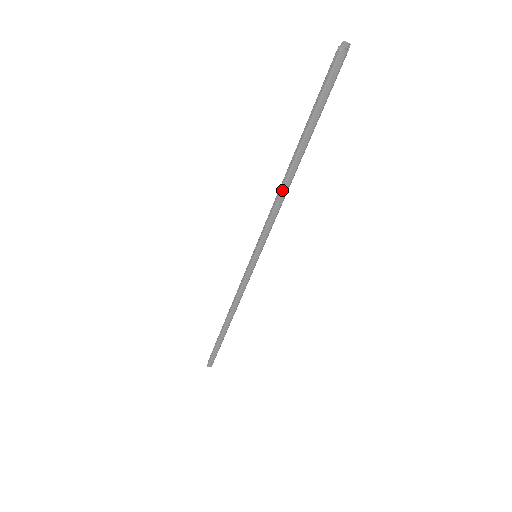
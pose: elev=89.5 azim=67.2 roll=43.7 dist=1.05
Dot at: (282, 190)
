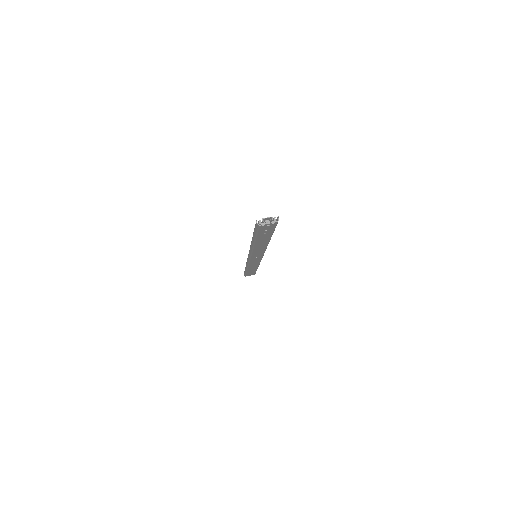
Dot at: (251, 244)
